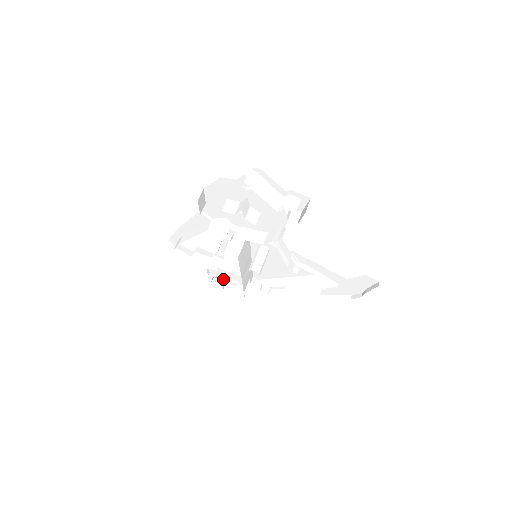
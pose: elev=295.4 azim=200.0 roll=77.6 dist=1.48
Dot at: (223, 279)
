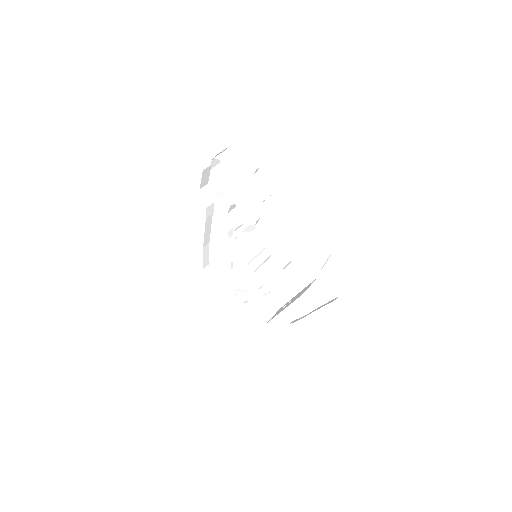
Dot at: (238, 290)
